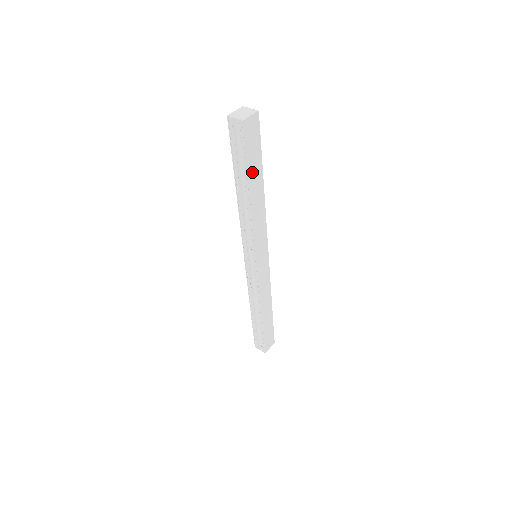
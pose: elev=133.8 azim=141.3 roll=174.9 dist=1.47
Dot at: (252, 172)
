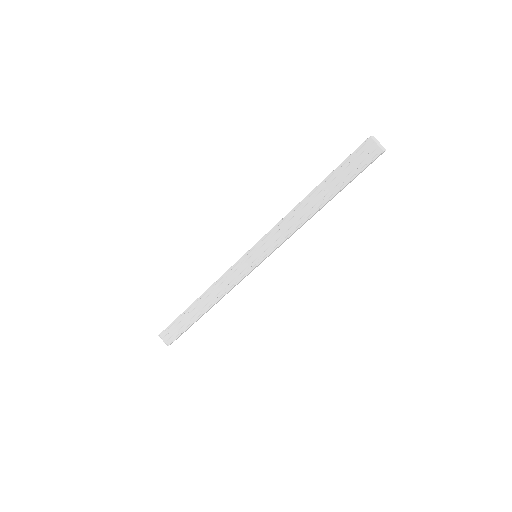
Dot at: occluded
